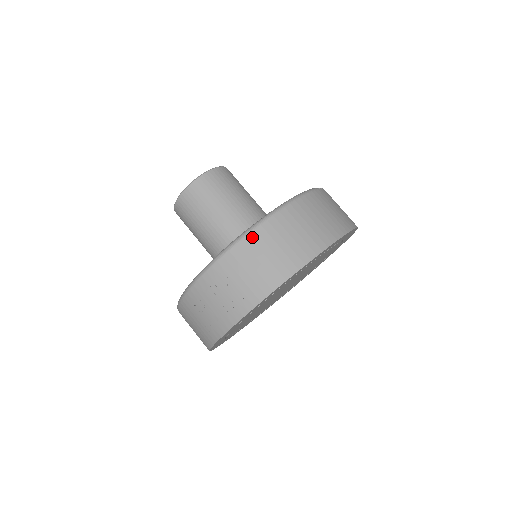
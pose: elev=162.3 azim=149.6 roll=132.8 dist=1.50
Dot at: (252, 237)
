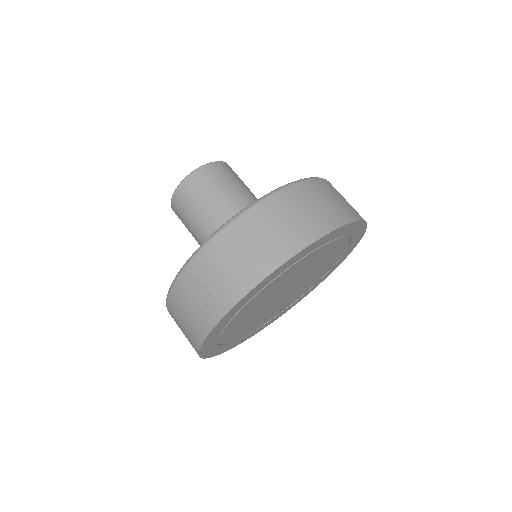
Dot at: (223, 236)
